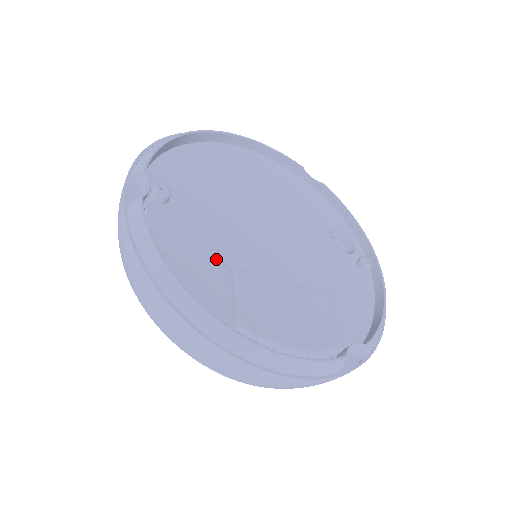
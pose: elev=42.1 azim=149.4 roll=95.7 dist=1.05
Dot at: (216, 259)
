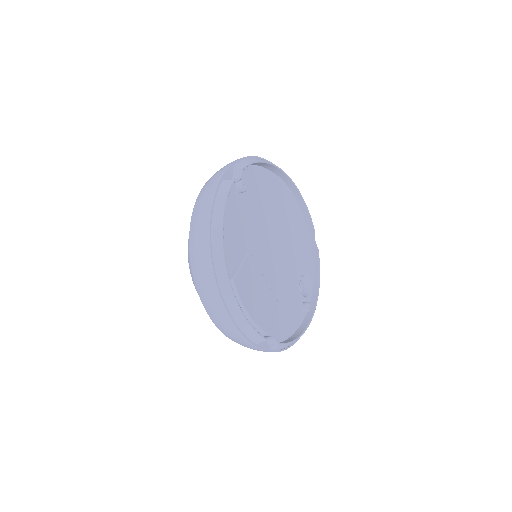
Dot at: (243, 240)
